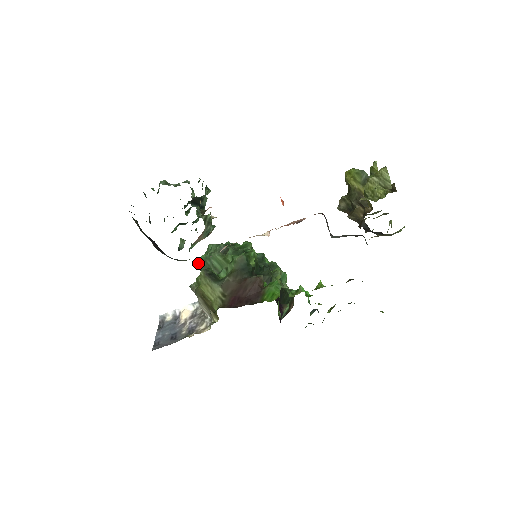
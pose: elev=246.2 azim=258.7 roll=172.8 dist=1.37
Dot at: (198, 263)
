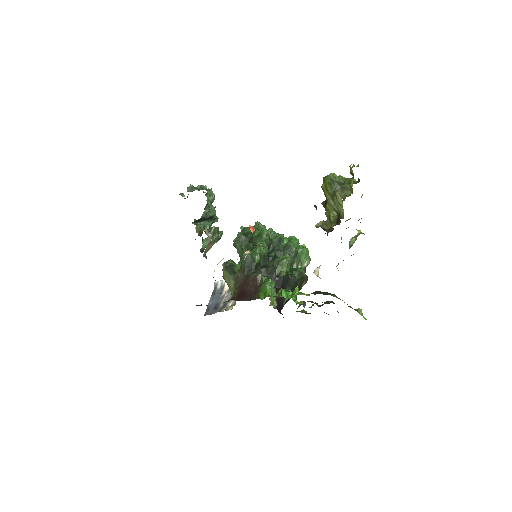
Dot at: (233, 244)
